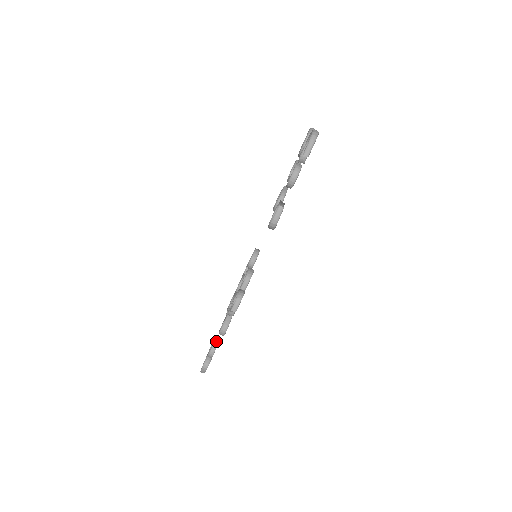
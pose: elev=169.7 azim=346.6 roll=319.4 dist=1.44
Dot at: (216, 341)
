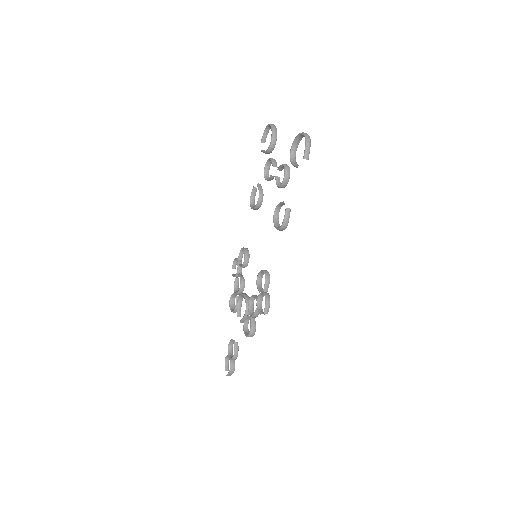
Dot at: (236, 344)
